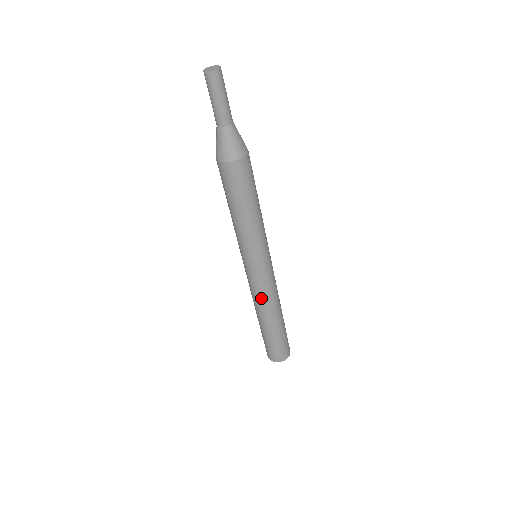
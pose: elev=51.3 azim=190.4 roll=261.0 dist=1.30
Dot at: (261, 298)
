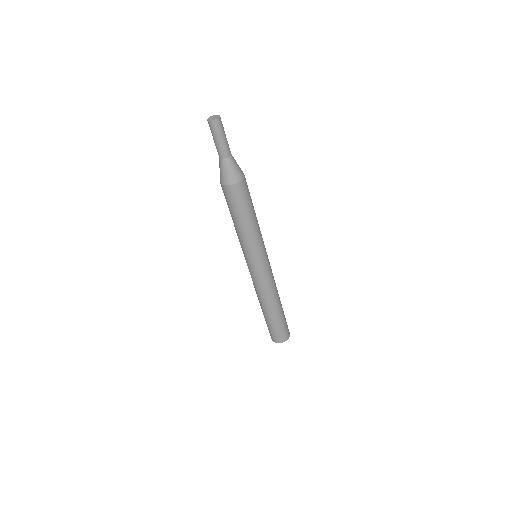
Dot at: (269, 288)
